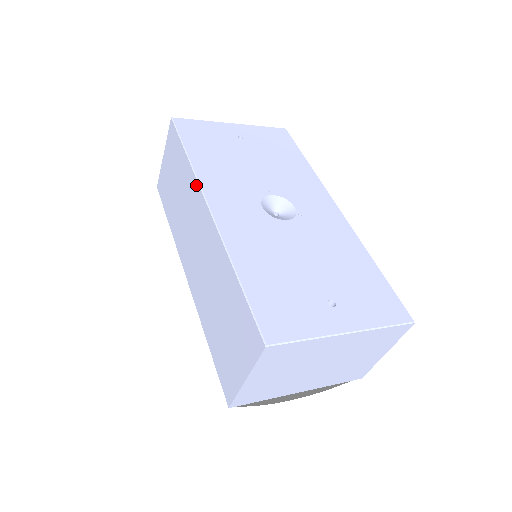
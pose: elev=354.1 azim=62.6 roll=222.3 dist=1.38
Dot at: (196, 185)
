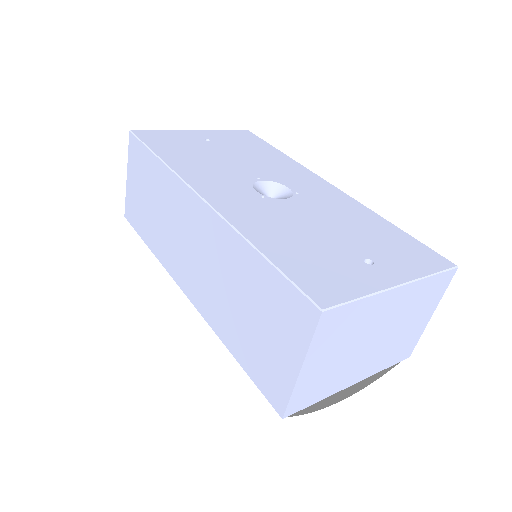
Dot at: (178, 182)
